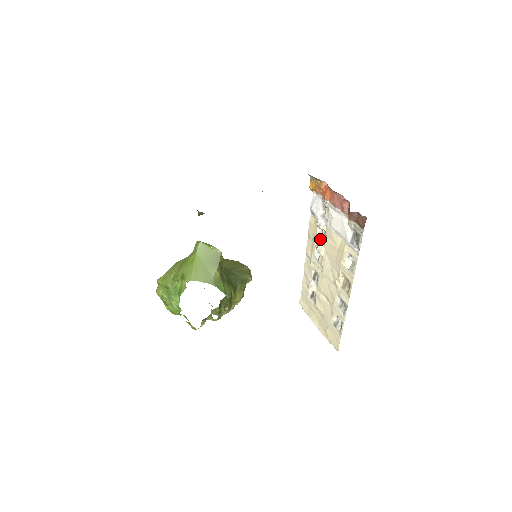
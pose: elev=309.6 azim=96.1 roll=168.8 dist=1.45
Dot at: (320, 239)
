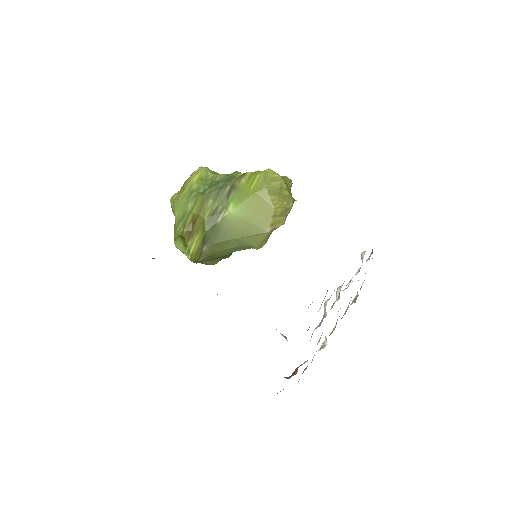
Dot at: (338, 294)
